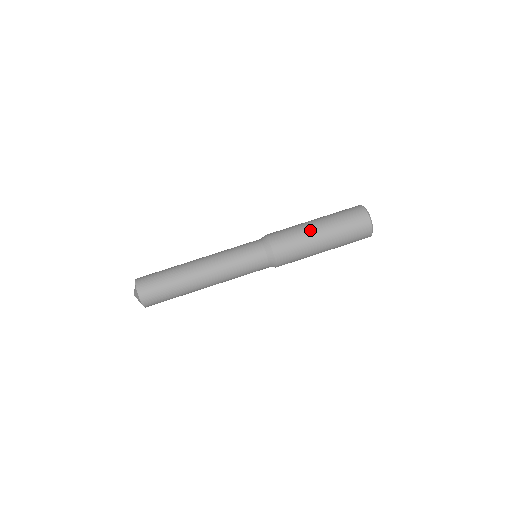
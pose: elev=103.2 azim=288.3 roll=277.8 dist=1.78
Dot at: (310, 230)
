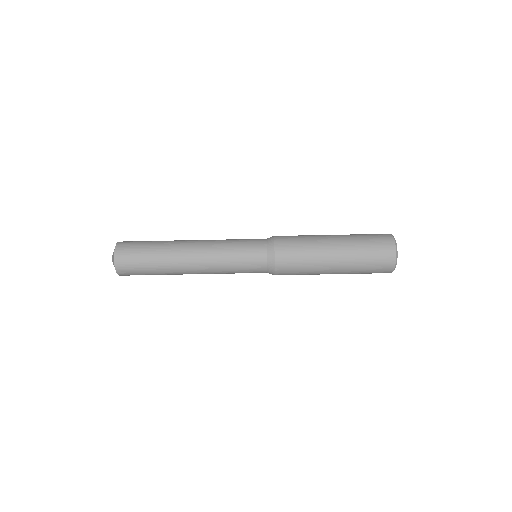
Dot at: (324, 246)
